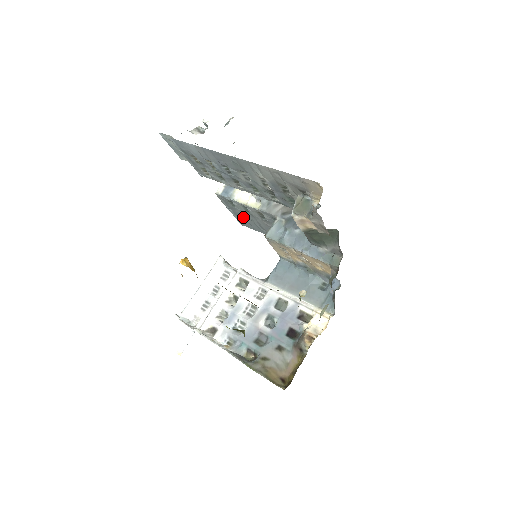
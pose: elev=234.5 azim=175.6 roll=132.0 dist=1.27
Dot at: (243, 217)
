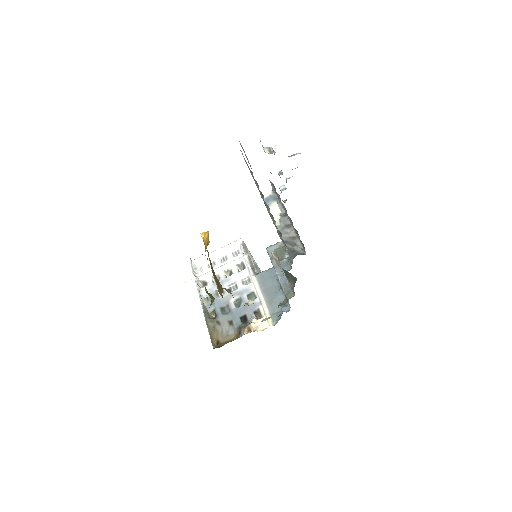
Dot at: occluded
